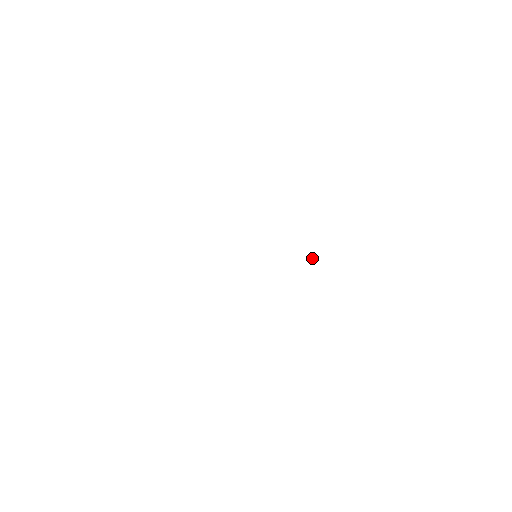
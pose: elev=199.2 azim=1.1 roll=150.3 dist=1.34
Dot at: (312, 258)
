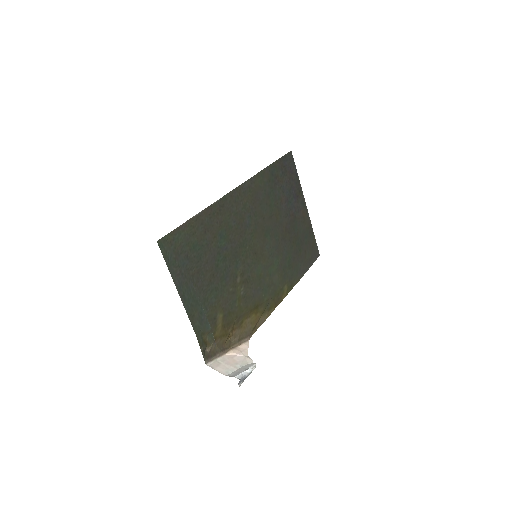
Dot at: (230, 334)
